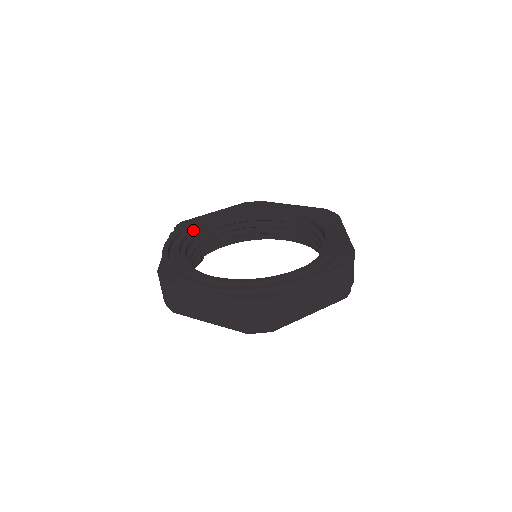
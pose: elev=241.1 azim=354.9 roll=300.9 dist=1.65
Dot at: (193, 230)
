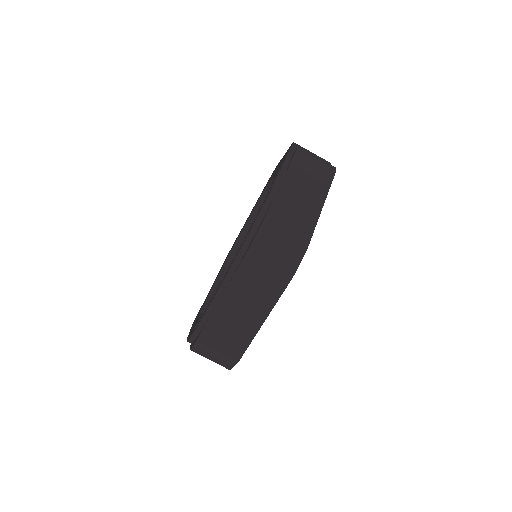
Dot at: (201, 309)
